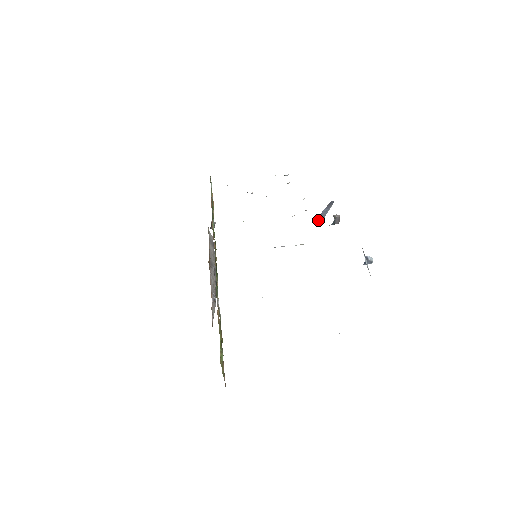
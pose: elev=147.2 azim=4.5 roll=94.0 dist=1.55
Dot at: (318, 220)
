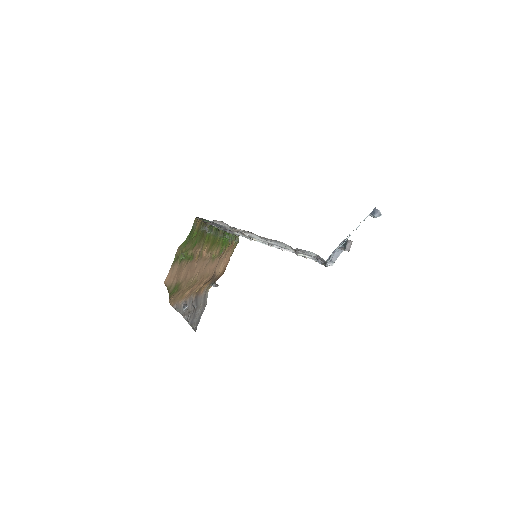
Dot at: occluded
